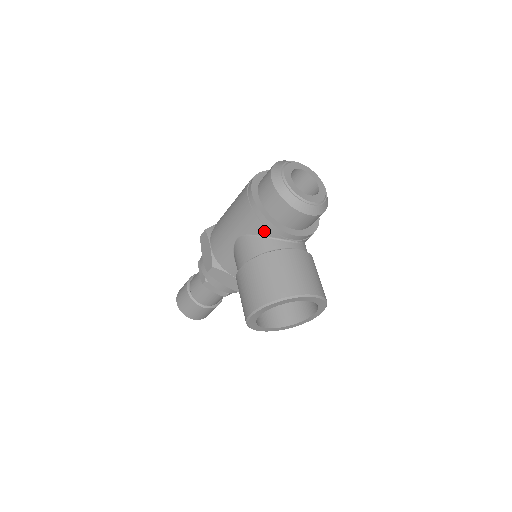
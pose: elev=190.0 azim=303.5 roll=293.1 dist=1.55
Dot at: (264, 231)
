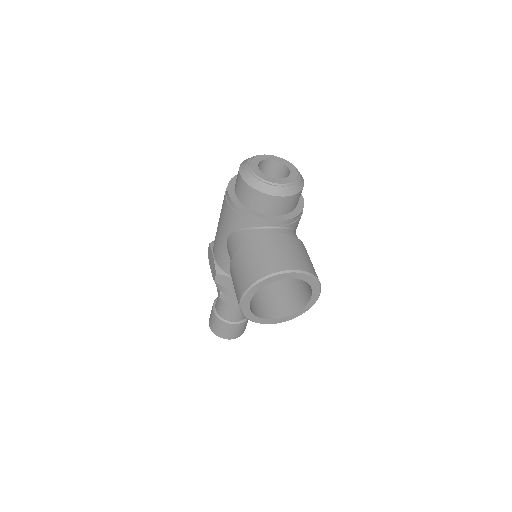
Dot at: (244, 223)
